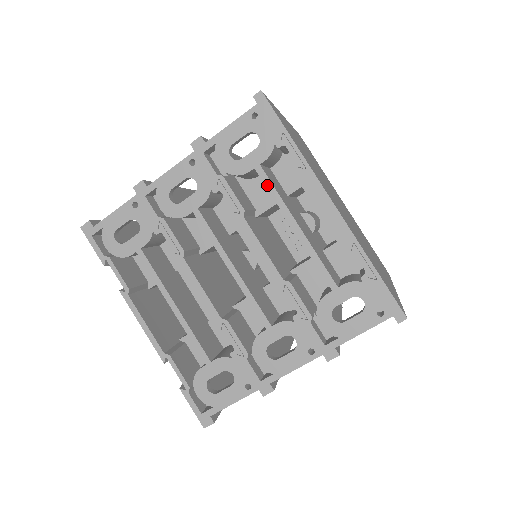
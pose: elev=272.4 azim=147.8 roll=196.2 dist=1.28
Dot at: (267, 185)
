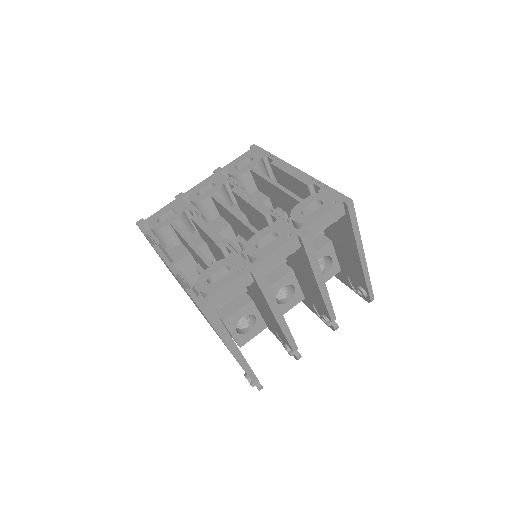
Dot at: (257, 173)
